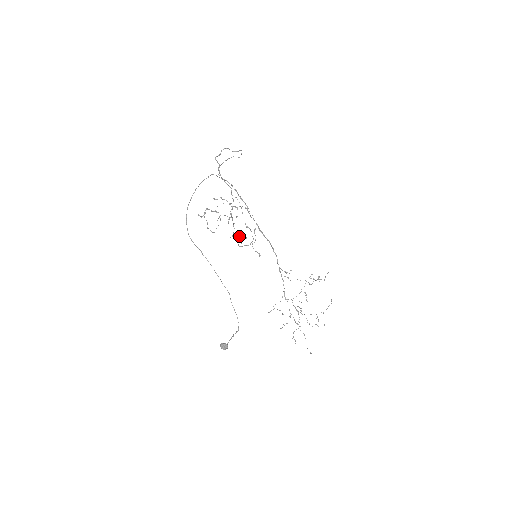
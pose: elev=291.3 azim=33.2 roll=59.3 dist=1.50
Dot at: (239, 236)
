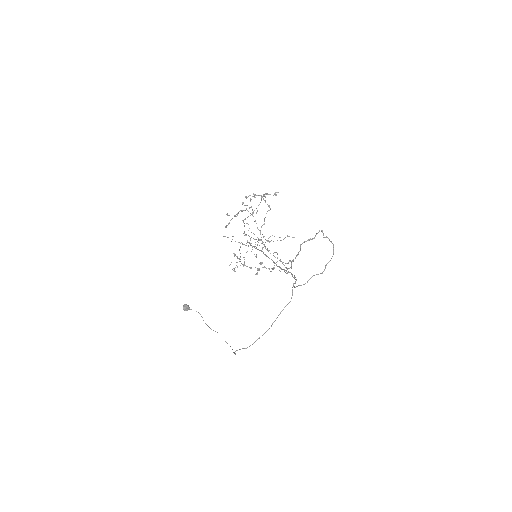
Dot at: (247, 205)
